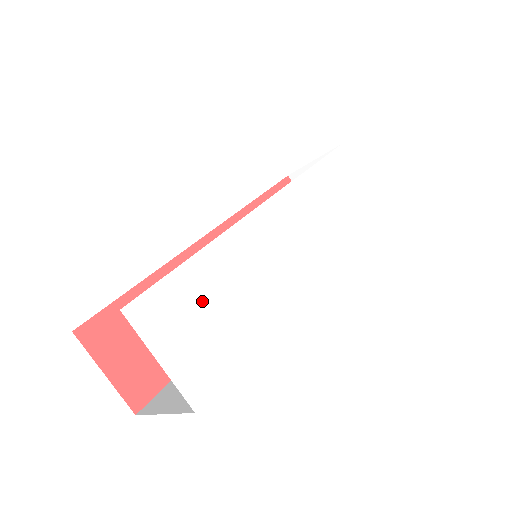
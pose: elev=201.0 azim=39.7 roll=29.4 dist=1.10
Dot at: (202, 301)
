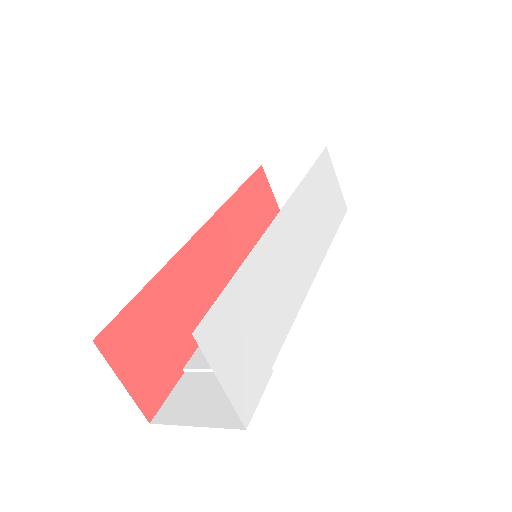
Dot at: (246, 316)
